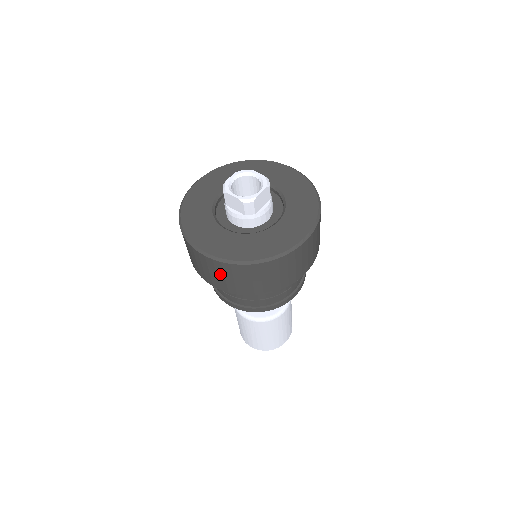
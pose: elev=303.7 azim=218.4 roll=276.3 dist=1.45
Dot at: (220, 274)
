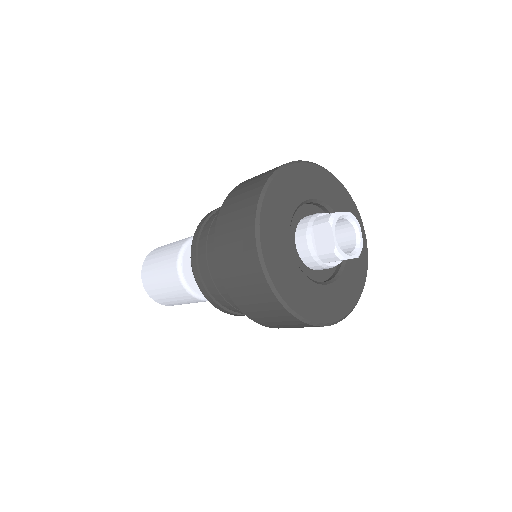
Dot at: occluded
